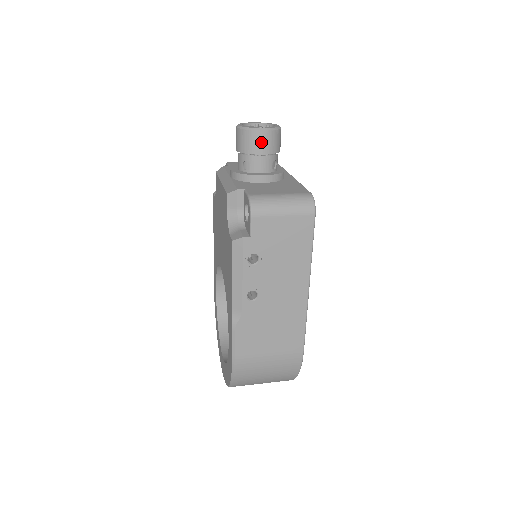
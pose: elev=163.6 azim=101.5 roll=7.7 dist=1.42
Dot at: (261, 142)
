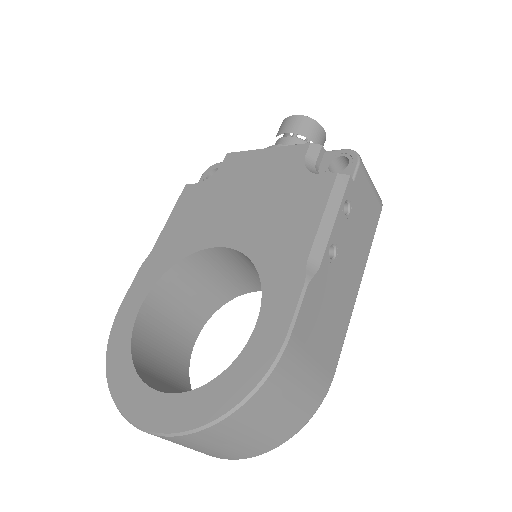
Dot at: (320, 137)
